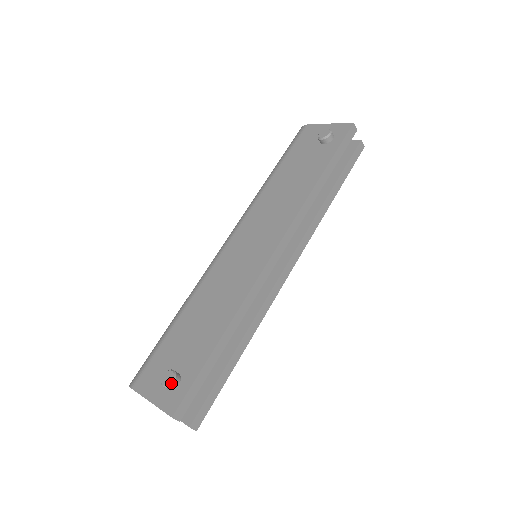
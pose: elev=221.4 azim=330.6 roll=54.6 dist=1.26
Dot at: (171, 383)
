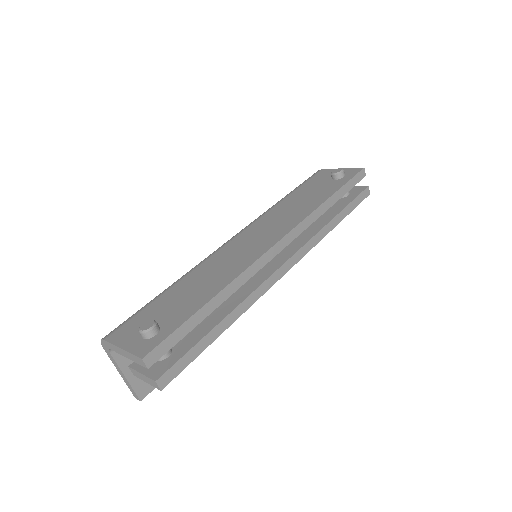
Dot at: (150, 329)
